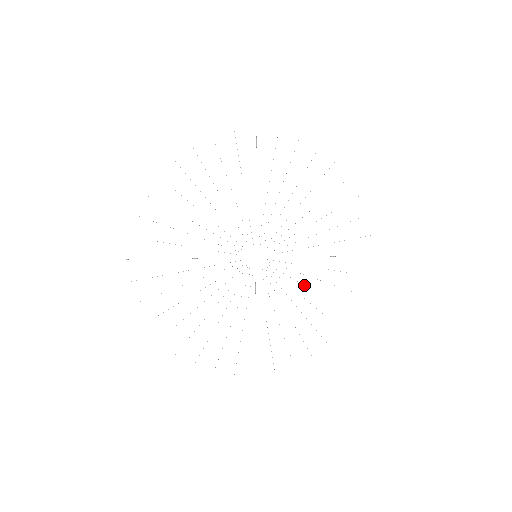
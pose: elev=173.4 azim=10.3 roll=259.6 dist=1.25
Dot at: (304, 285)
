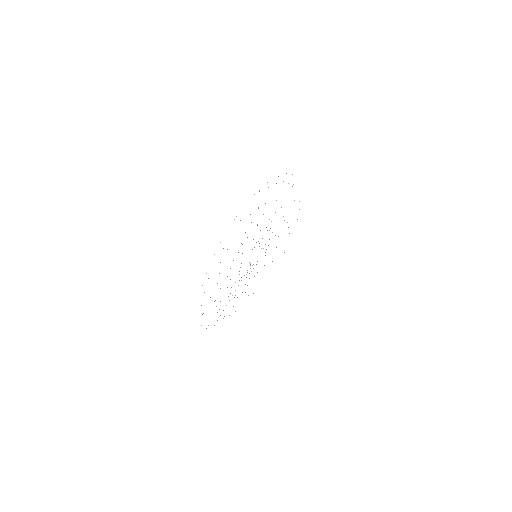
Dot at: occluded
